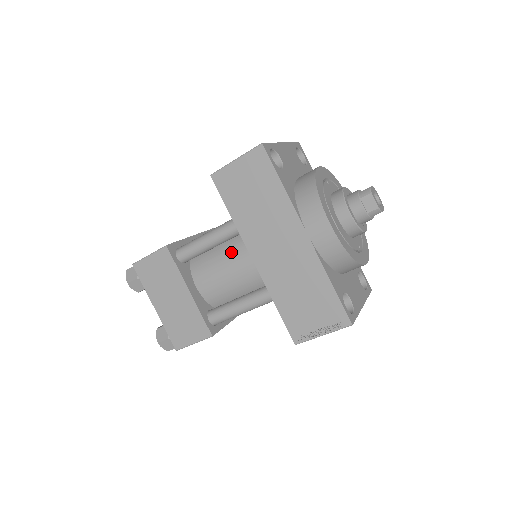
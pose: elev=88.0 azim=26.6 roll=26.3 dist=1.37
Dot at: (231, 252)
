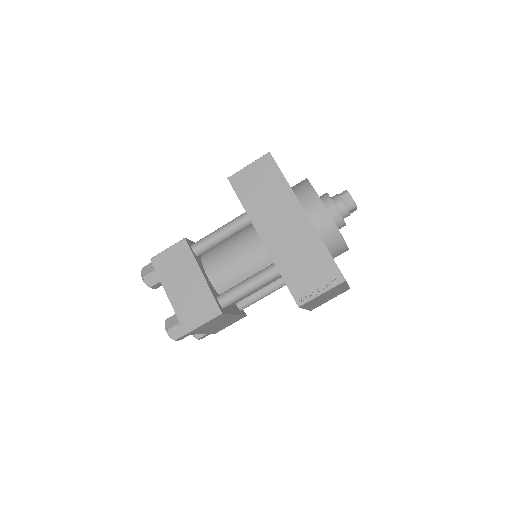
Dot at: (240, 242)
